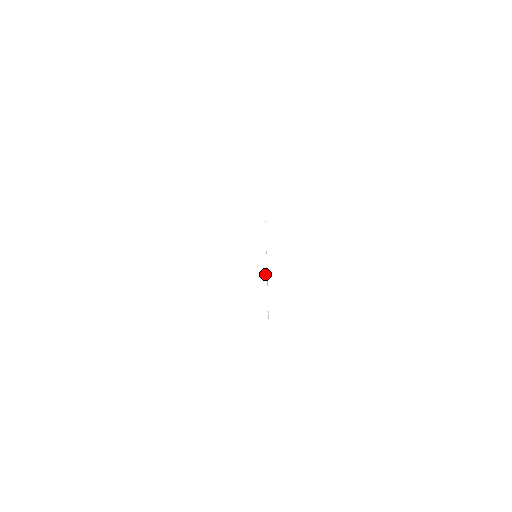
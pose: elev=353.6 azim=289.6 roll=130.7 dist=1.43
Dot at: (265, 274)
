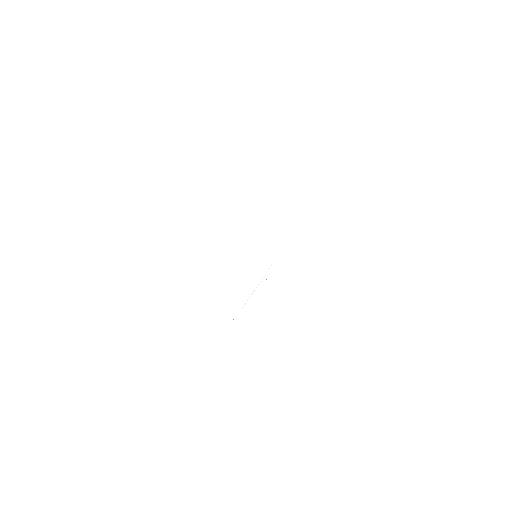
Dot at: occluded
